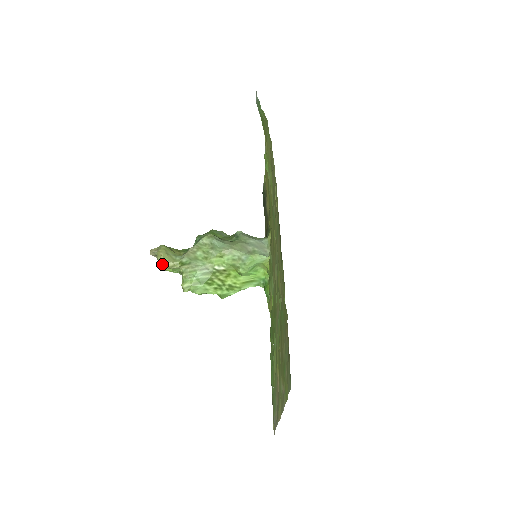
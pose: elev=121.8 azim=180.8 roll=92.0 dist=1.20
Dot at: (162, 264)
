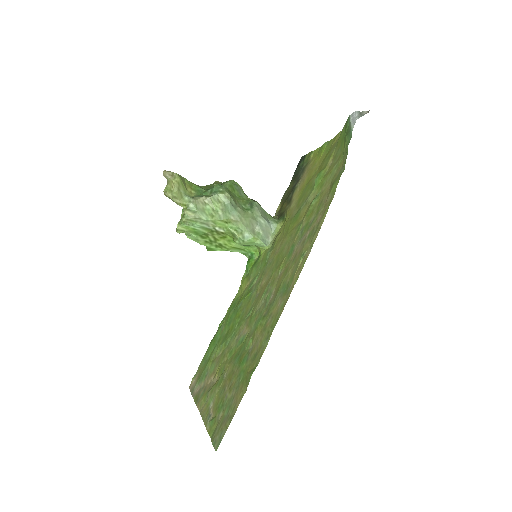
Dot at: (169, 195)
